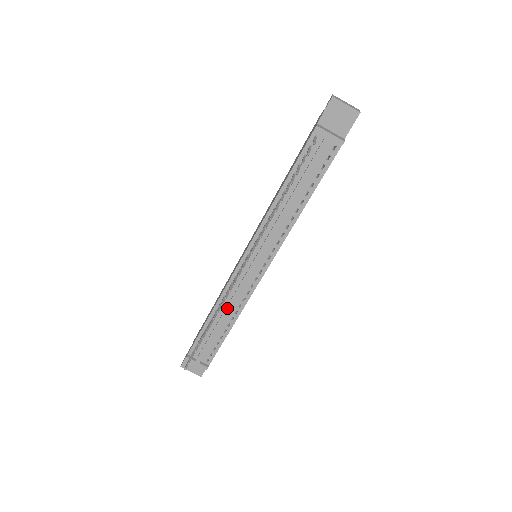
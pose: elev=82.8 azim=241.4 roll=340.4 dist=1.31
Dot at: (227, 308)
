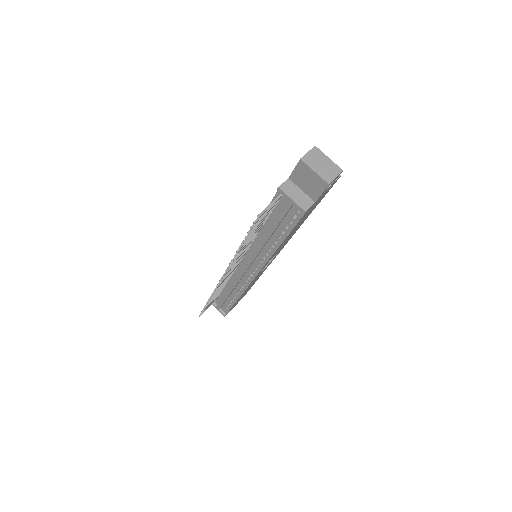
Dot at: (230, 287)
